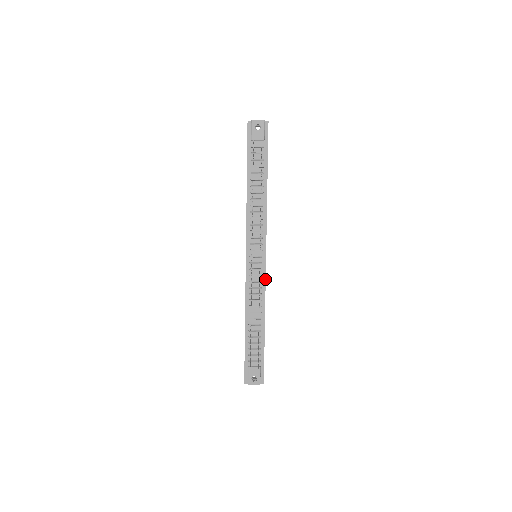
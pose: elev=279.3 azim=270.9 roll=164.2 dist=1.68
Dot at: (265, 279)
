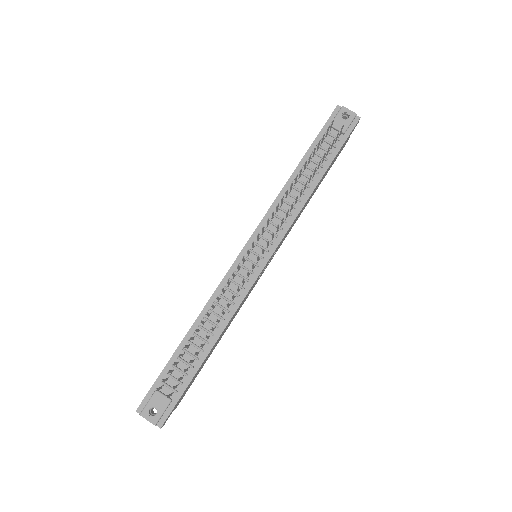
Dot at: (250, 288)
